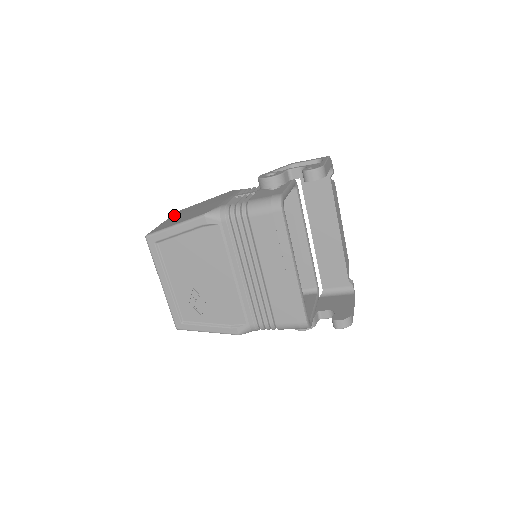
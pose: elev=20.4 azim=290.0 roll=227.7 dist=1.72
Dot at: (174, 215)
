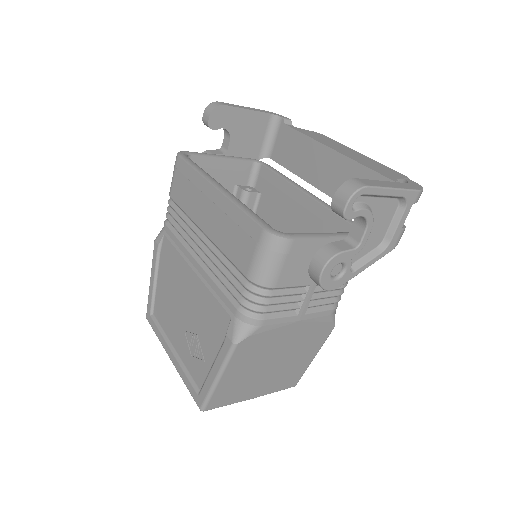
Dot at: occluded
